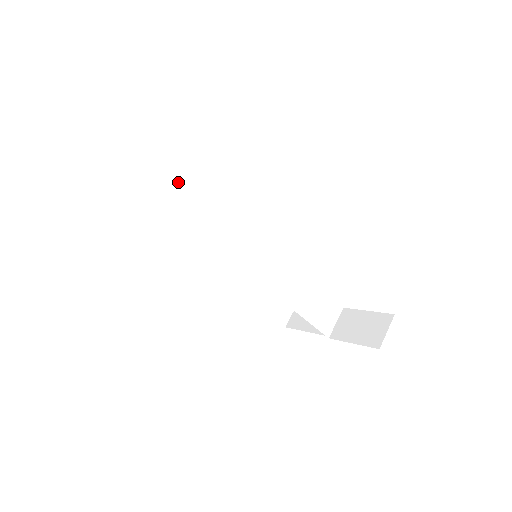
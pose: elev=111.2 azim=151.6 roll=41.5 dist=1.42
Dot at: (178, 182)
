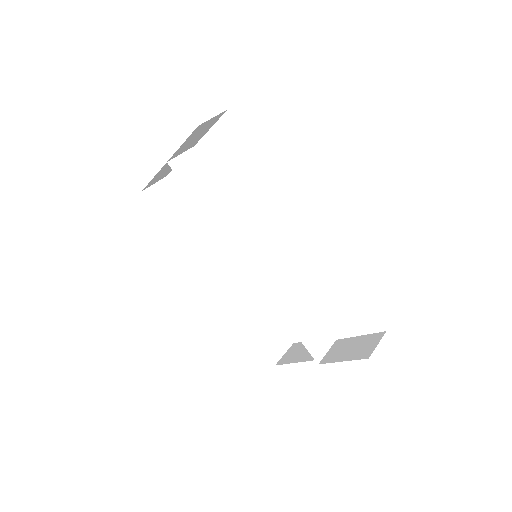
Dot at: (199, 170)
